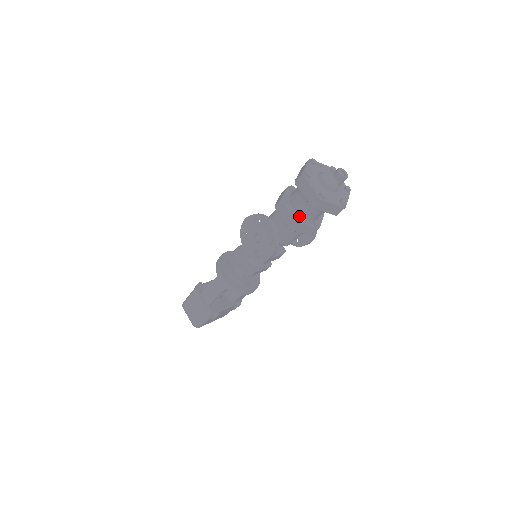
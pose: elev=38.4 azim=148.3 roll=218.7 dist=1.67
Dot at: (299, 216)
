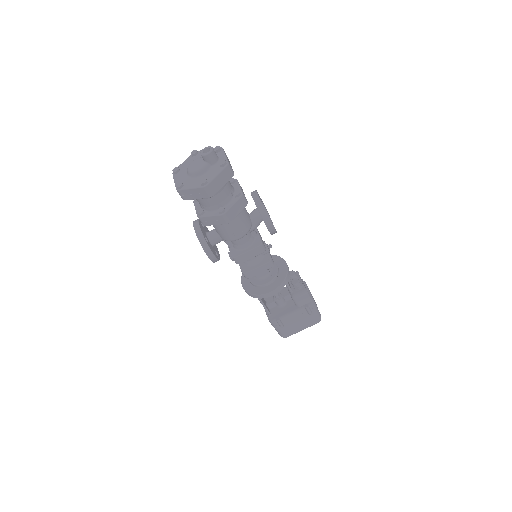
Dot at: (200, 210)
